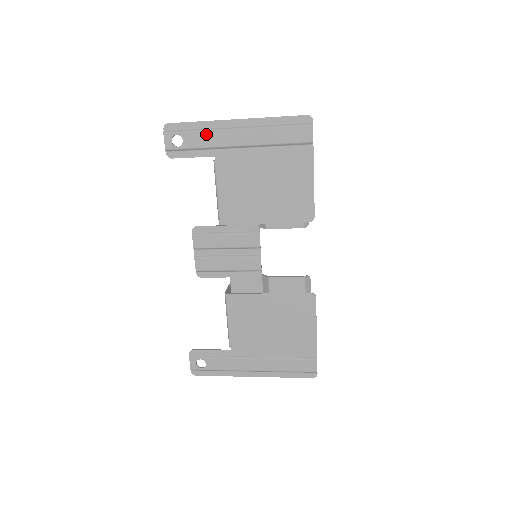
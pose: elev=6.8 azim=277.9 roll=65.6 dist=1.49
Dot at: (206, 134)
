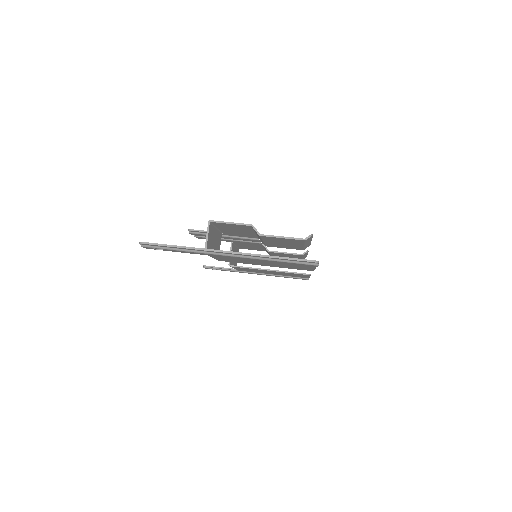
Dot at: (192, 252)
